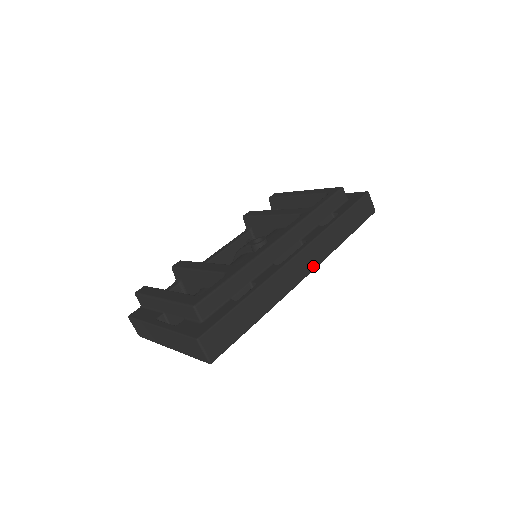
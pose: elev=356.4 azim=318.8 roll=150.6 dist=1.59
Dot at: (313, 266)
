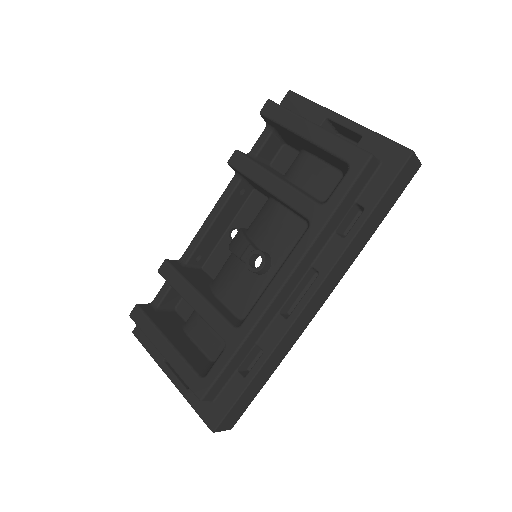
Dot at: (329, 294)
